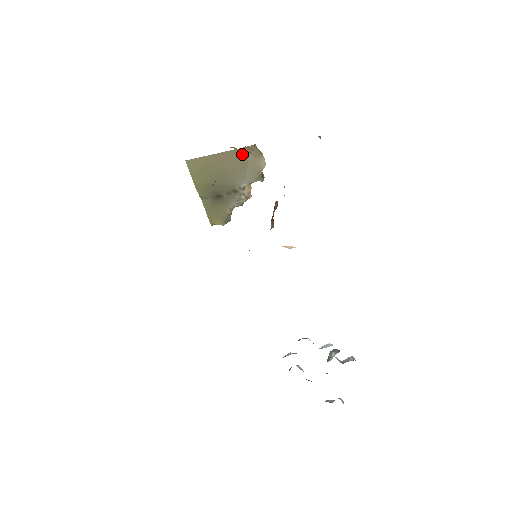
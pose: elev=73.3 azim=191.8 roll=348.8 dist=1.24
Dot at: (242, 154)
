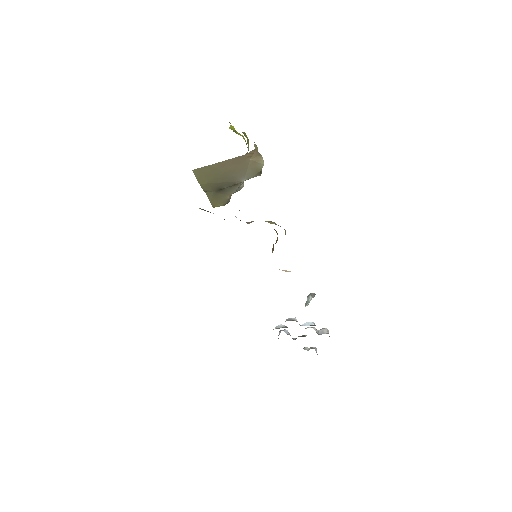
Dot at: (243, 159)
